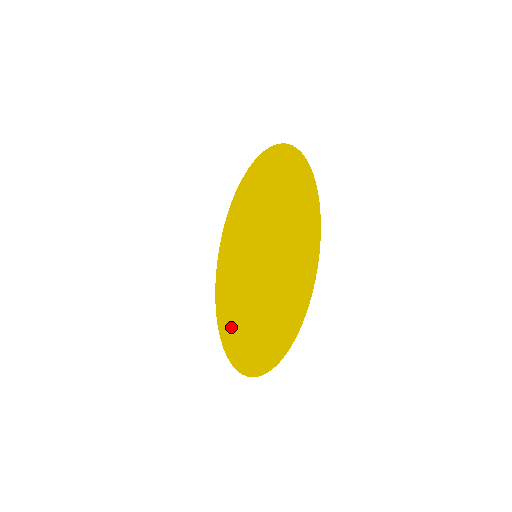
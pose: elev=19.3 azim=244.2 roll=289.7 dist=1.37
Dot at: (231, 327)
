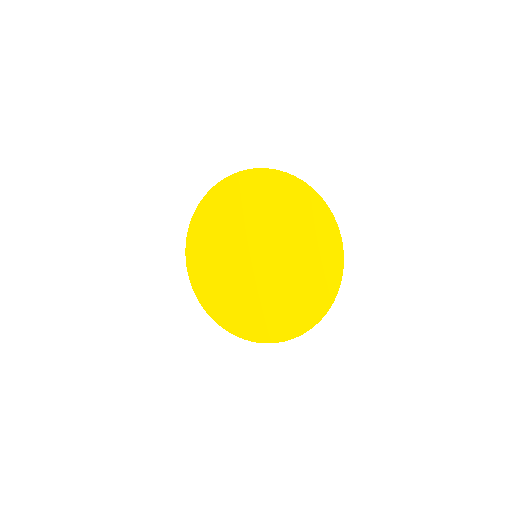
Dot at: (256, 321)
